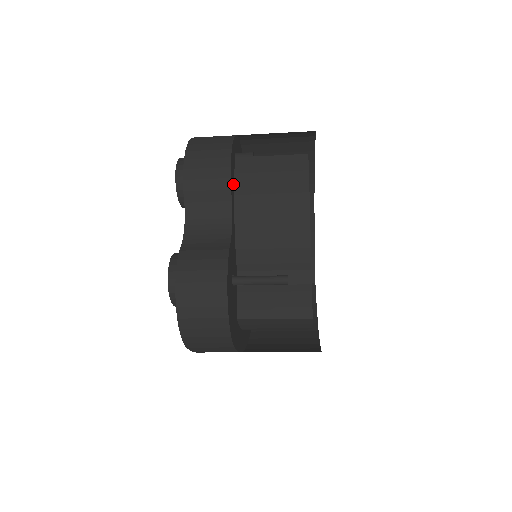
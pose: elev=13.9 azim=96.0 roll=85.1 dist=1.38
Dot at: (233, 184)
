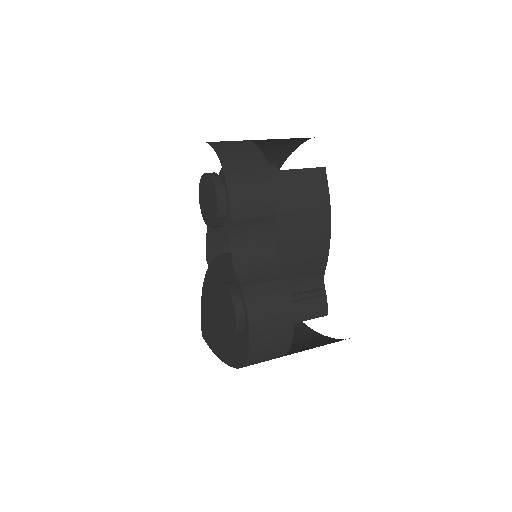
Dot at: occluded
